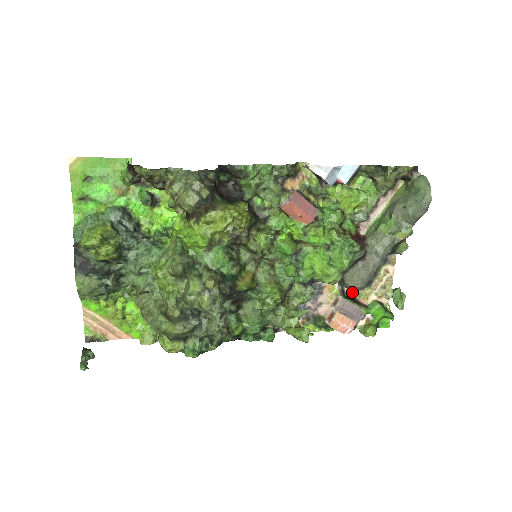
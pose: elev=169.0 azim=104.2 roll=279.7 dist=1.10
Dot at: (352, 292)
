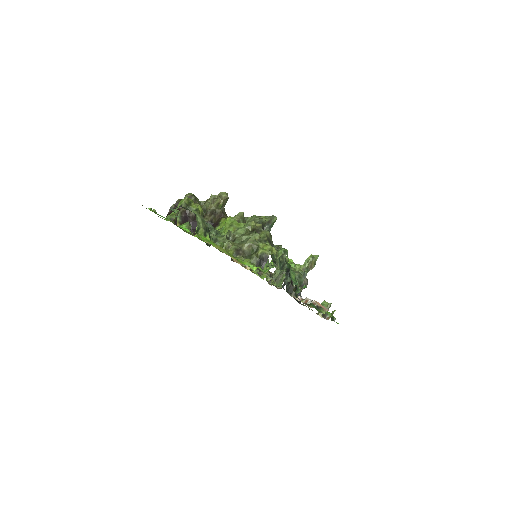
Dot at: (306, 306)
